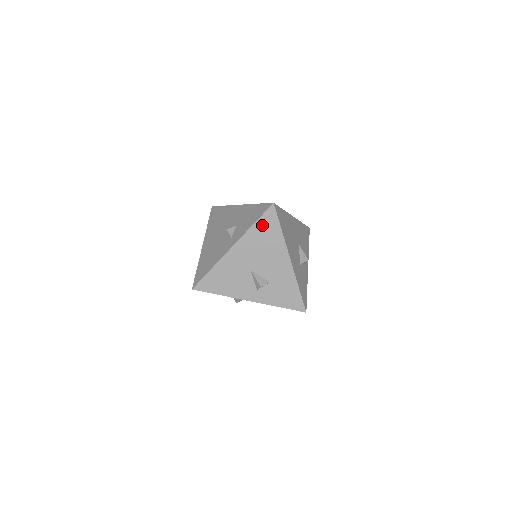
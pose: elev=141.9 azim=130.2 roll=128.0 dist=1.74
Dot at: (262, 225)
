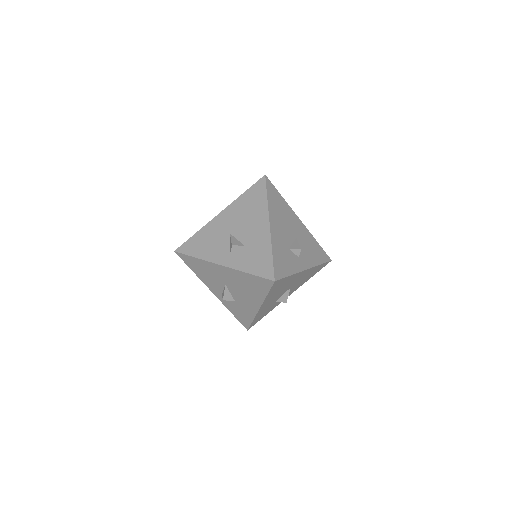
Dot at: (251, 193)
